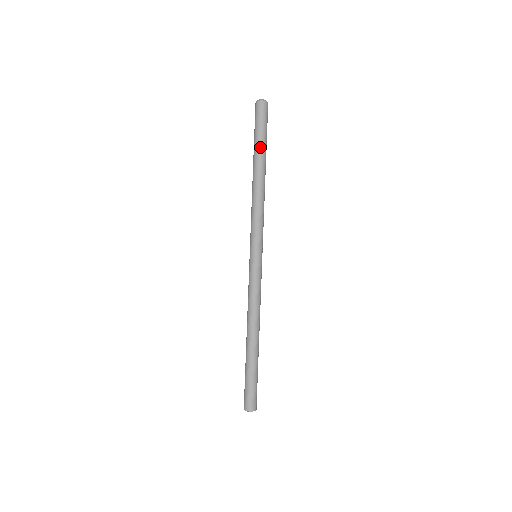
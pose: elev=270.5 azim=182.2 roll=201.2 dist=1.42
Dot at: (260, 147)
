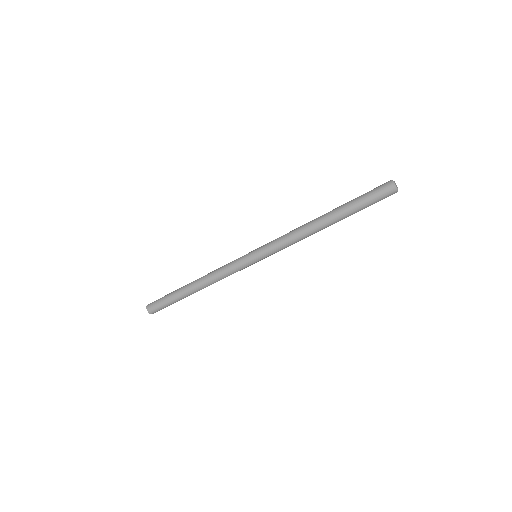
Dot at: occluded
